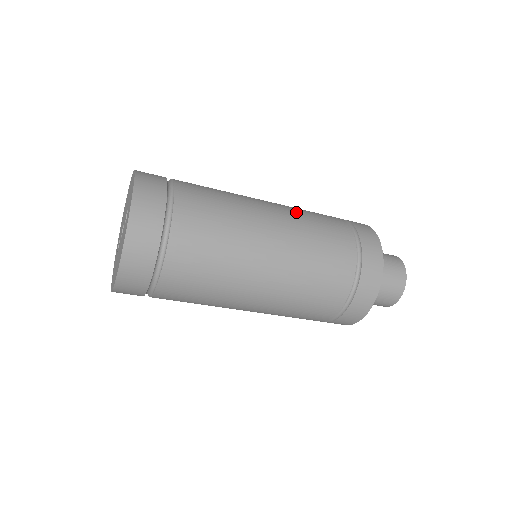
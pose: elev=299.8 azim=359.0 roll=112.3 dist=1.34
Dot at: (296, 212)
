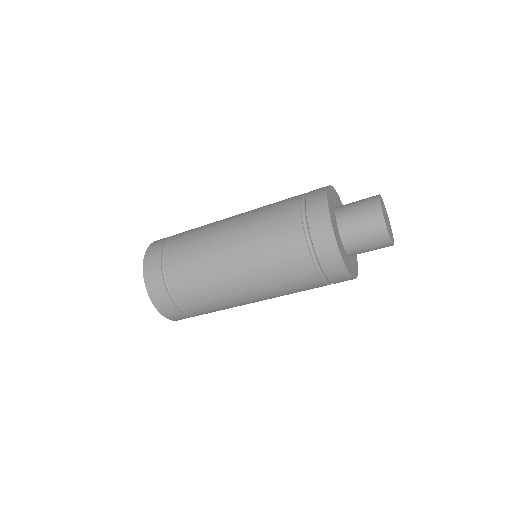
Dot at: occluded
